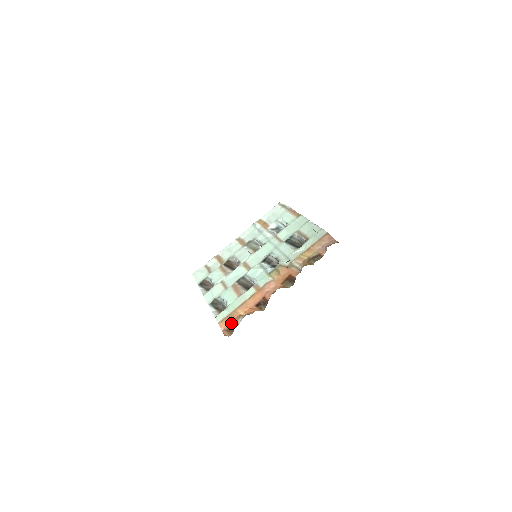
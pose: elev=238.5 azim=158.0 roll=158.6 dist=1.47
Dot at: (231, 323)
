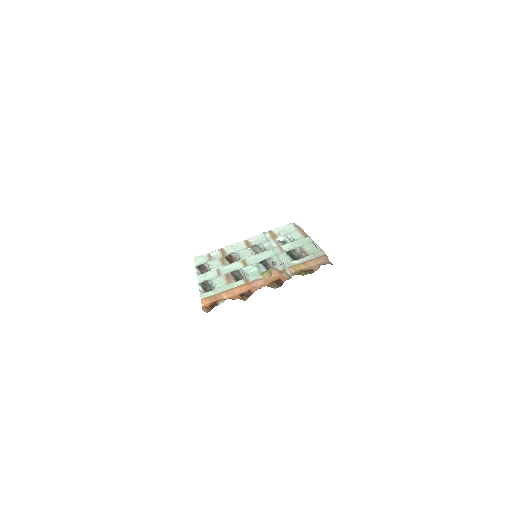
Dot at: (212, 303)
